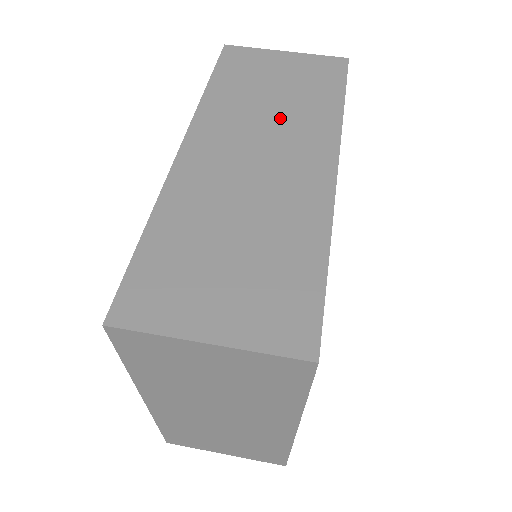
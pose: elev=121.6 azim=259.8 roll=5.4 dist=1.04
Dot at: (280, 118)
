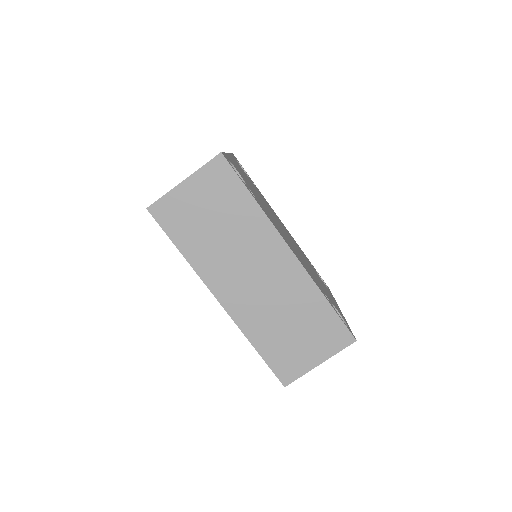
Dot at: (238, 242)
